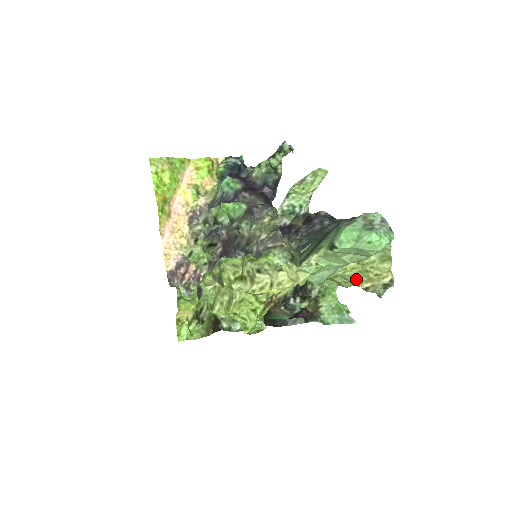
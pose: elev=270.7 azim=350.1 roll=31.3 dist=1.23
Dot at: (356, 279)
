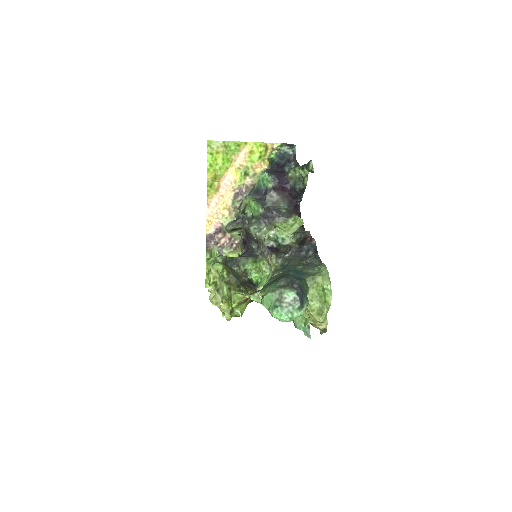
Dot at: (304, 314)
